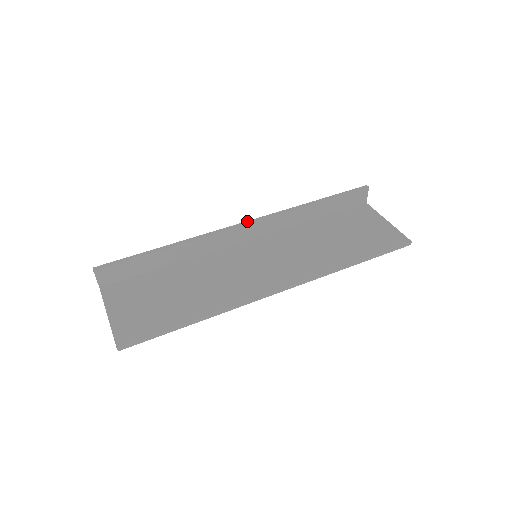
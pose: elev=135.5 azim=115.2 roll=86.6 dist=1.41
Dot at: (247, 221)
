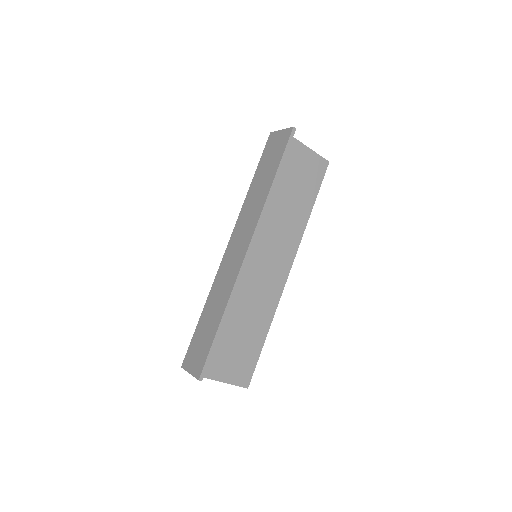
Dot at: (249, 246)
